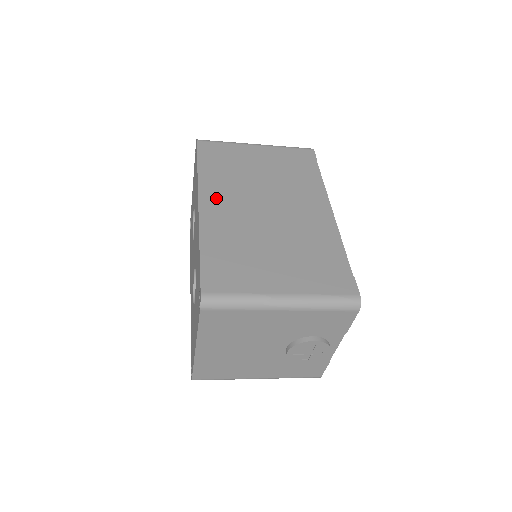
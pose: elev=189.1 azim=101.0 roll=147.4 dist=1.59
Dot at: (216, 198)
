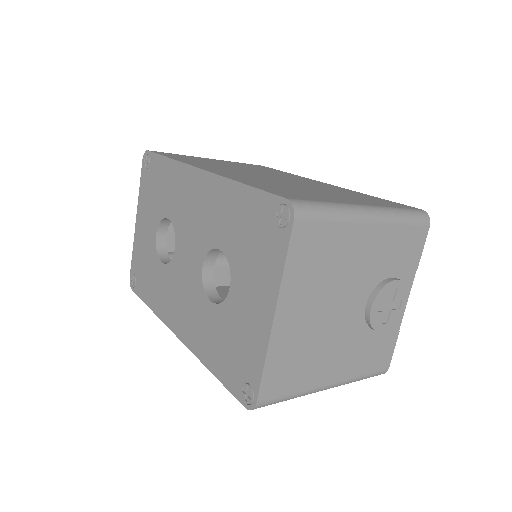
Dot at: (214, 168)
